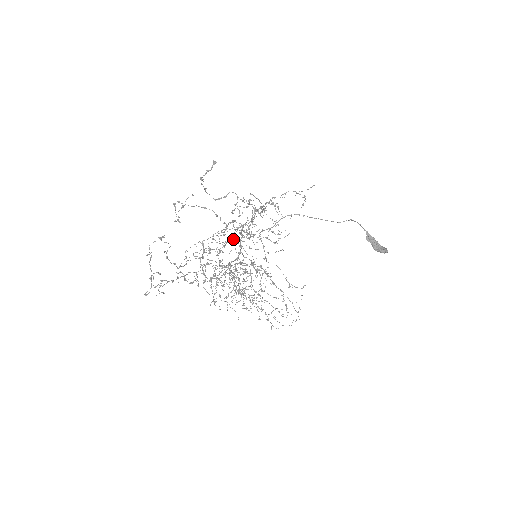
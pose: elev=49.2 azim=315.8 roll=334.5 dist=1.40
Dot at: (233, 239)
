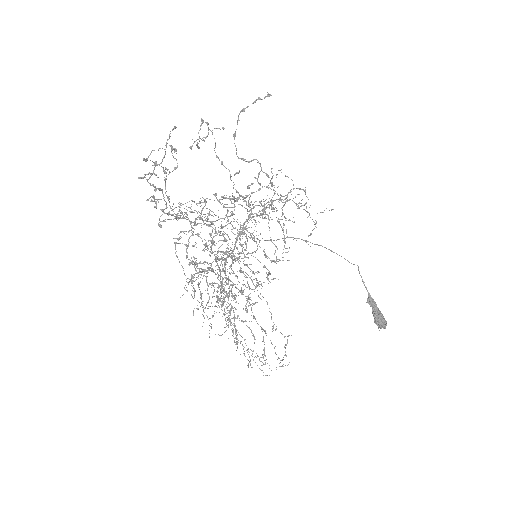
Dot at: occluded
